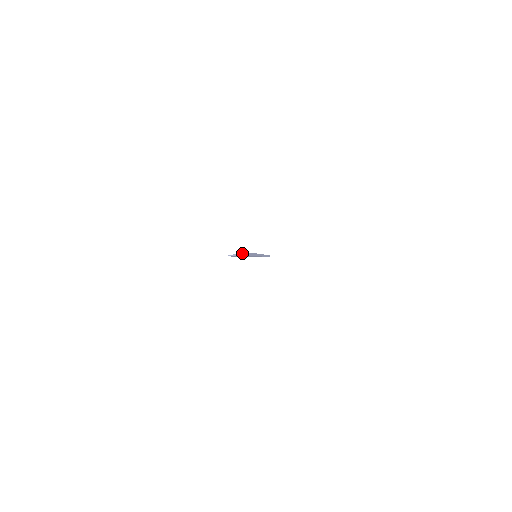
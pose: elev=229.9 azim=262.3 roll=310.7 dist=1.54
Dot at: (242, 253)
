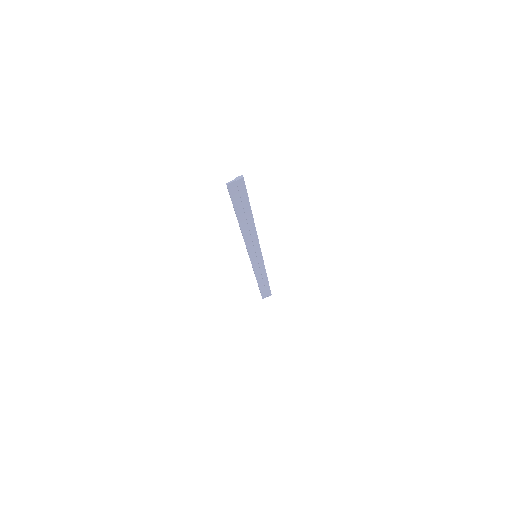
Dot at: (239, 177)
